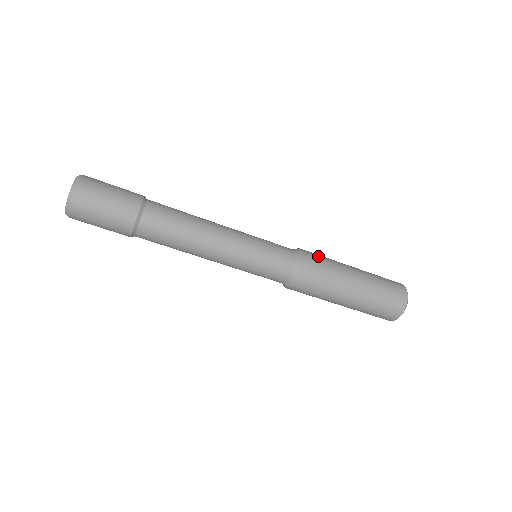
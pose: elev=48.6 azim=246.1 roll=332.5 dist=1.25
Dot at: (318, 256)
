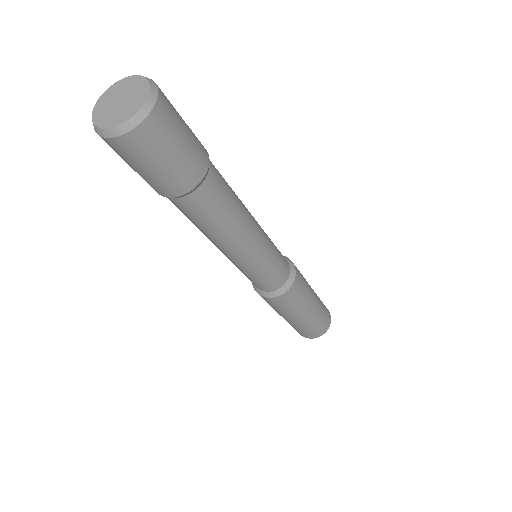
Dot at: (302, 283)
